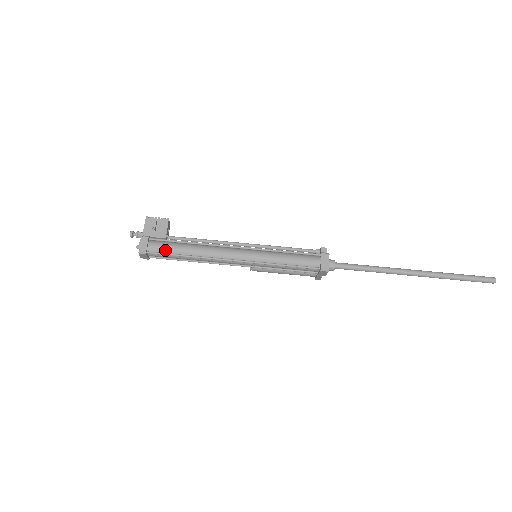
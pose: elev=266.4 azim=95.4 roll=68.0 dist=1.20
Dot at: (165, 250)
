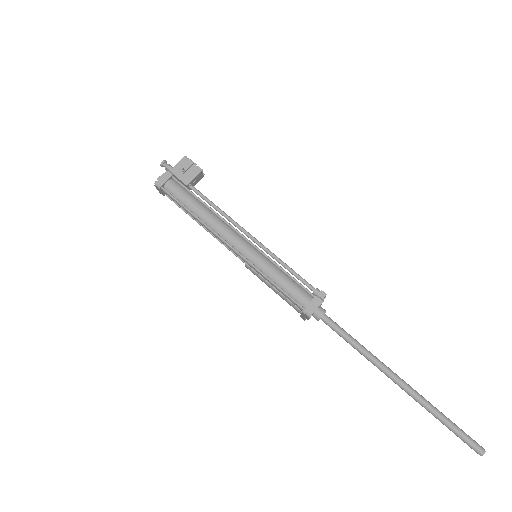
Dot at: (178, 196)
